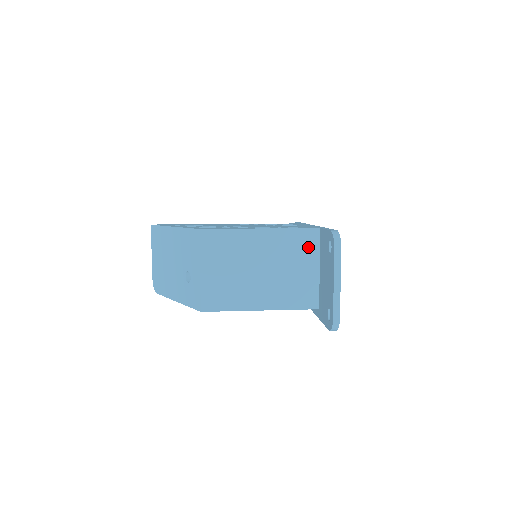
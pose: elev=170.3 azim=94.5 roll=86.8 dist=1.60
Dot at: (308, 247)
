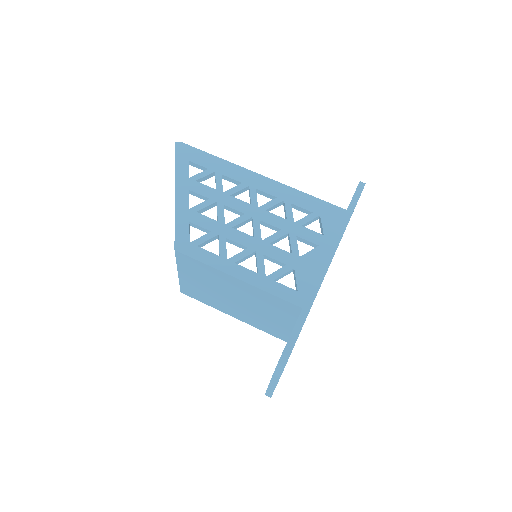
Dot at: (286, 311)
